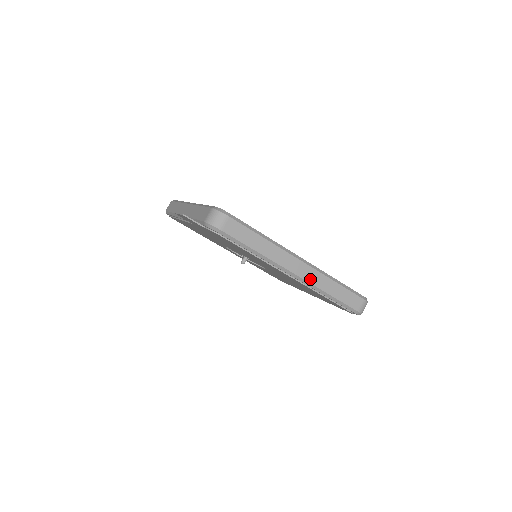
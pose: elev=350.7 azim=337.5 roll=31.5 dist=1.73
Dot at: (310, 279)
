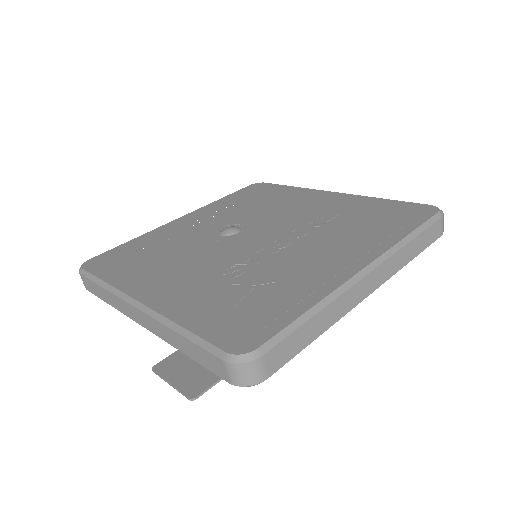
Dot at: (386, 276)
